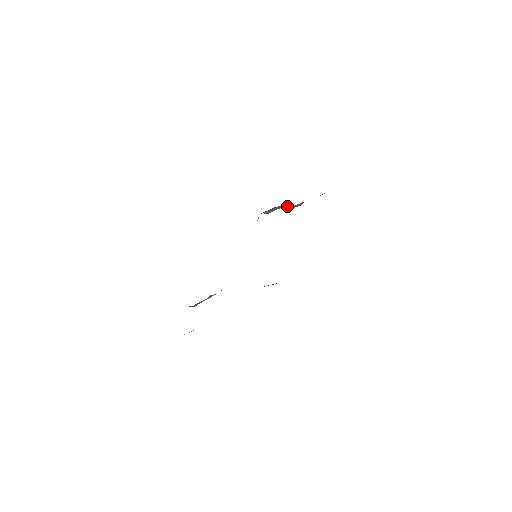
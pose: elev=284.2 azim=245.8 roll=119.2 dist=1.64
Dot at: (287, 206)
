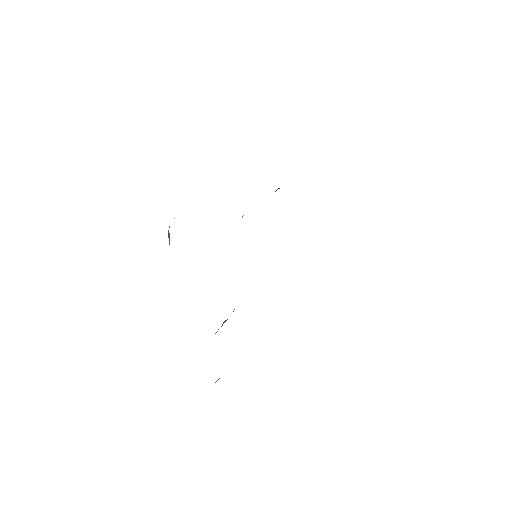
Dot at: occluded
